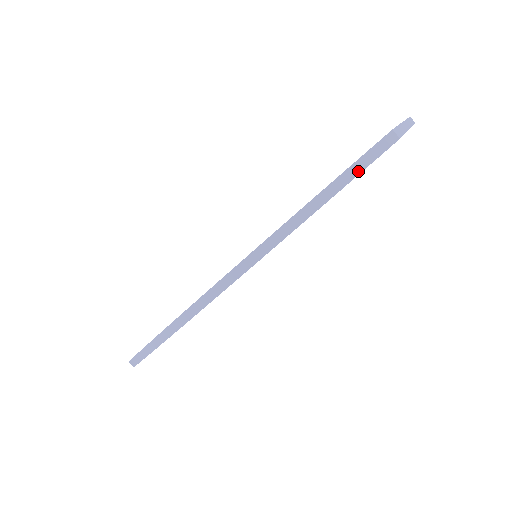
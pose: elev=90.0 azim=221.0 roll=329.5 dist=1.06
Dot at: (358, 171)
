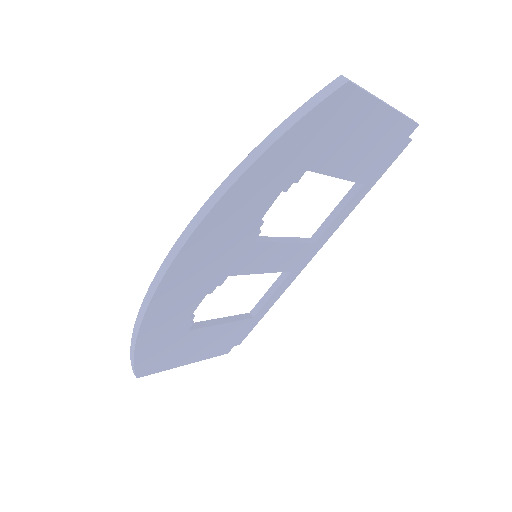
Dot at: (306, 111)
